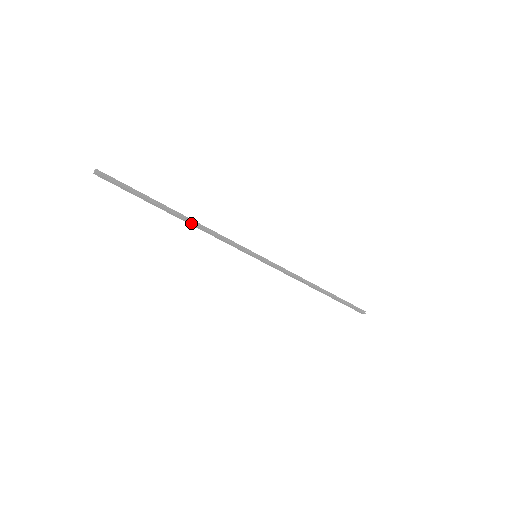
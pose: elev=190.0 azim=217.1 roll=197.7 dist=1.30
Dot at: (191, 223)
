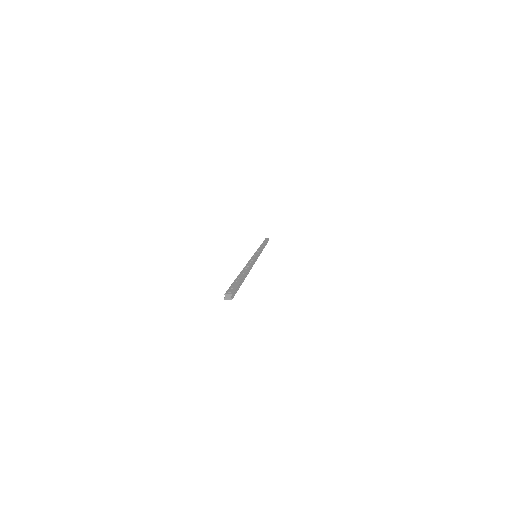
Dot at: (248, 271)
